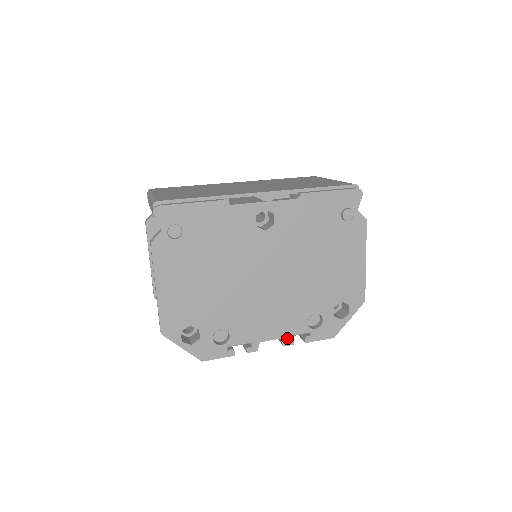
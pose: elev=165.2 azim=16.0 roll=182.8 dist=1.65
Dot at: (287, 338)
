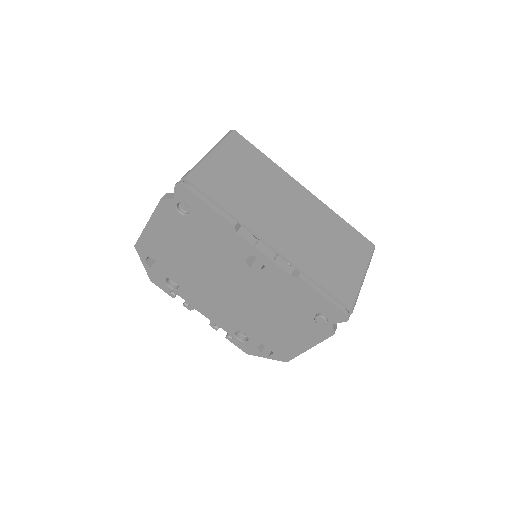
Dot at: (215, 324)
